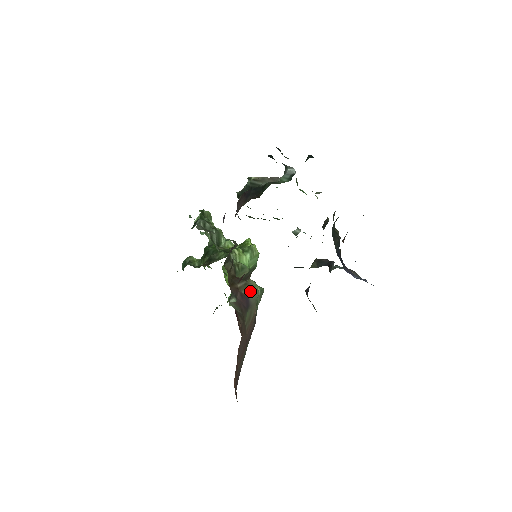
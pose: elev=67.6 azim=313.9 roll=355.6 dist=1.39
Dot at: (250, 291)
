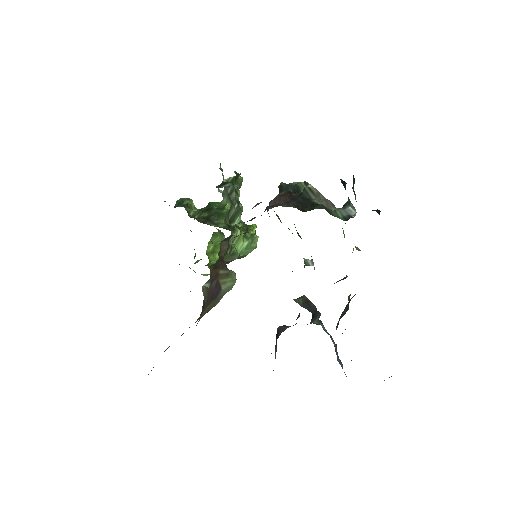
Dot at: (227, 283)
